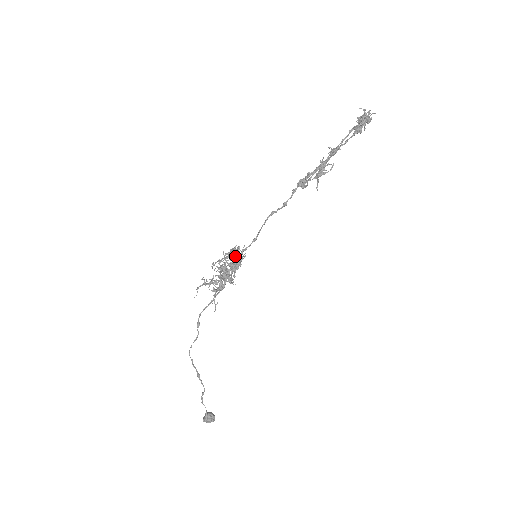
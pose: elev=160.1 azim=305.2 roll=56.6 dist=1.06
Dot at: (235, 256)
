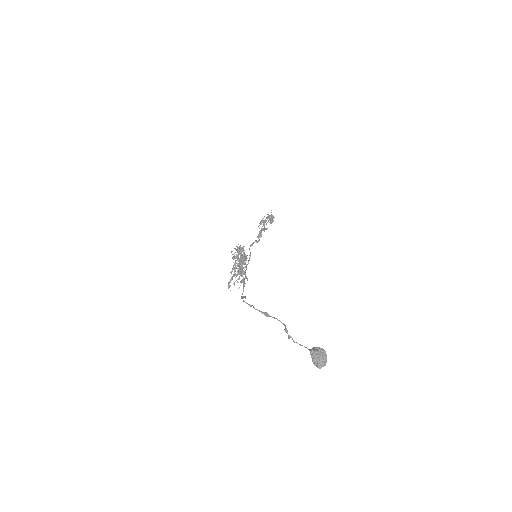
Dot at: (237, 248)
